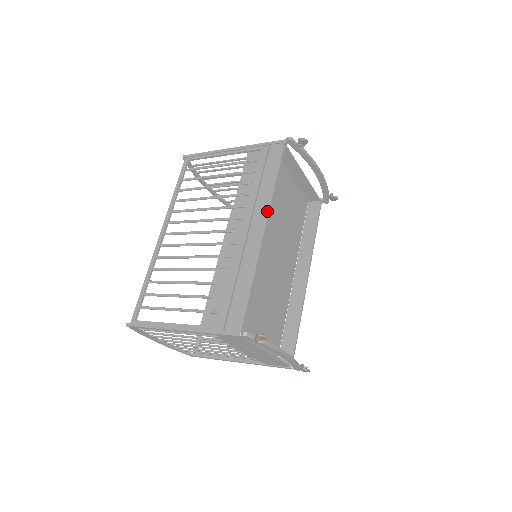
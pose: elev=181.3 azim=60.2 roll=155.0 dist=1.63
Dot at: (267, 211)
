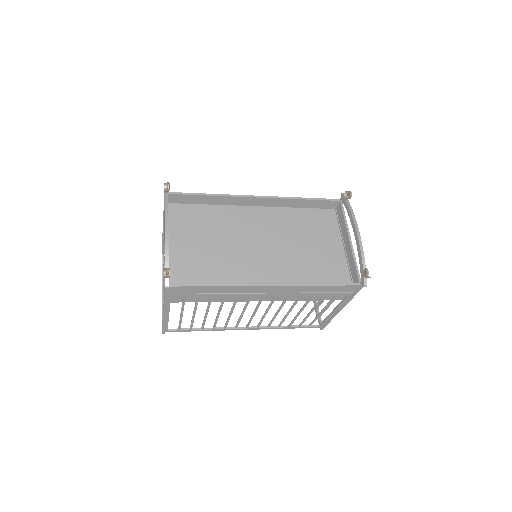
Dot at: (274, 197)
